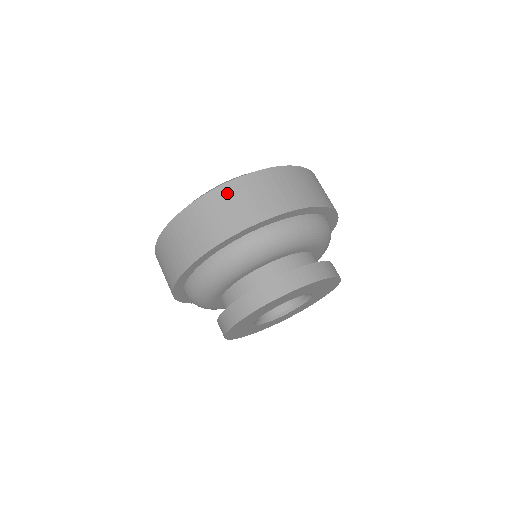
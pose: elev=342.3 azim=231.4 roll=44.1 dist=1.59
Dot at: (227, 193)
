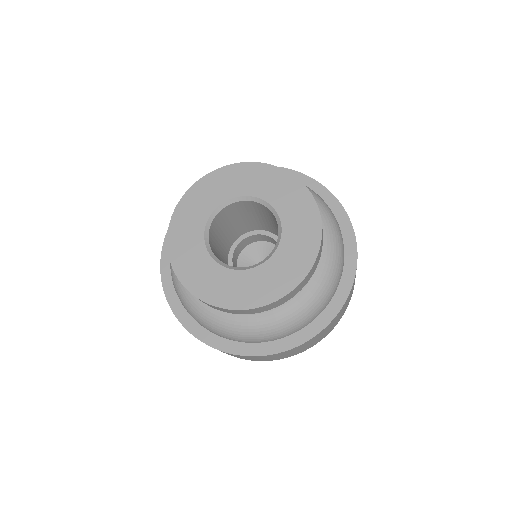
Dot at: occluded
